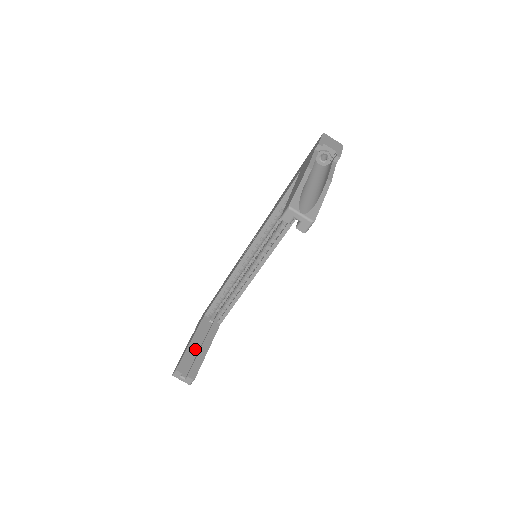
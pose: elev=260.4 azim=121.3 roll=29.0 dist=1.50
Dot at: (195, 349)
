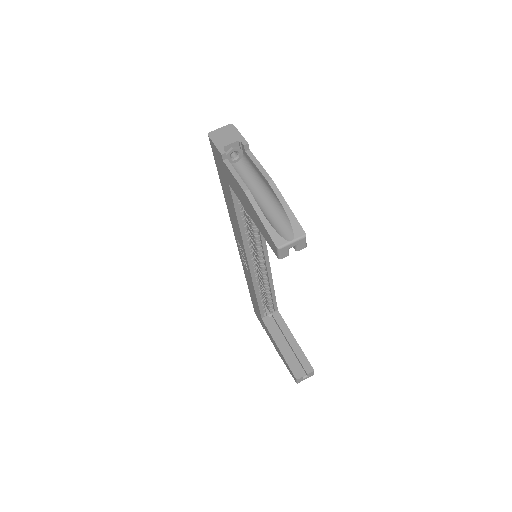
Dot at: occluded
